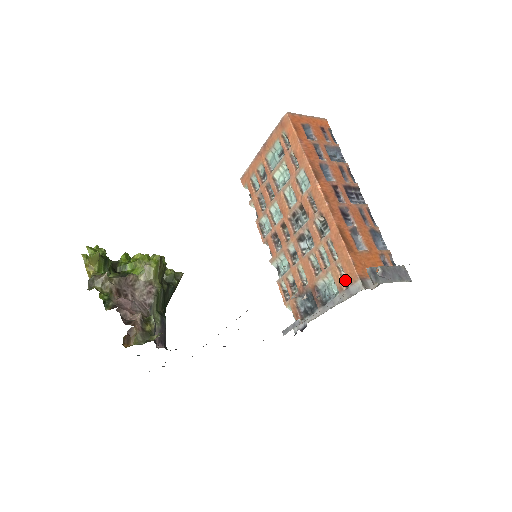
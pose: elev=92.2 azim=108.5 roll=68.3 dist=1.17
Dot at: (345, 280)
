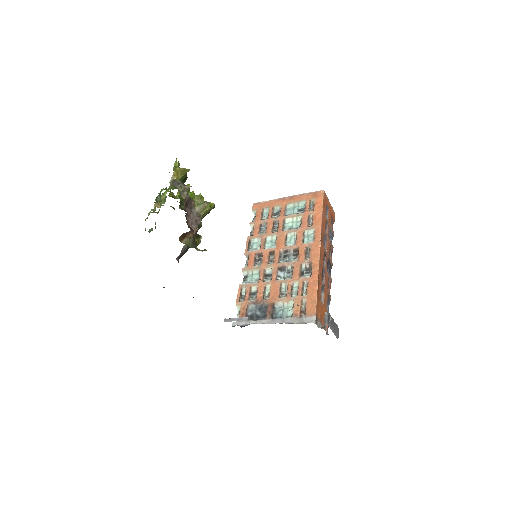
Dot at: (302, 311)
